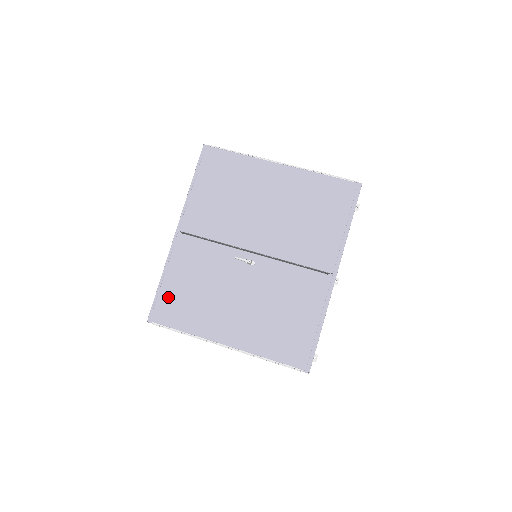
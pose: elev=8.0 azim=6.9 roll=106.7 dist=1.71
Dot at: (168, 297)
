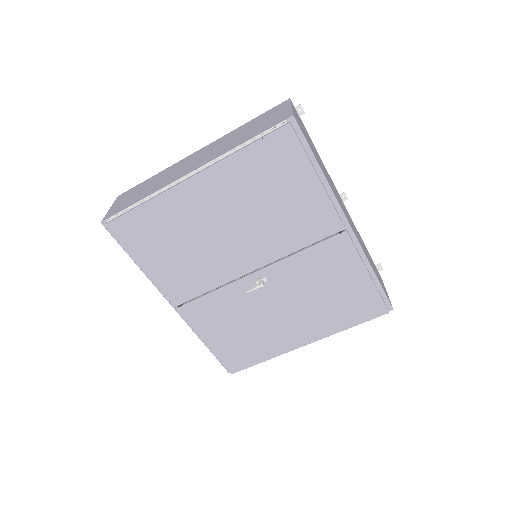
Dot at: (226, 352)
